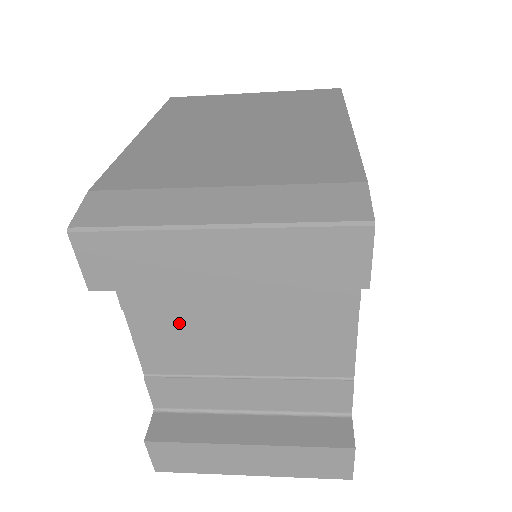
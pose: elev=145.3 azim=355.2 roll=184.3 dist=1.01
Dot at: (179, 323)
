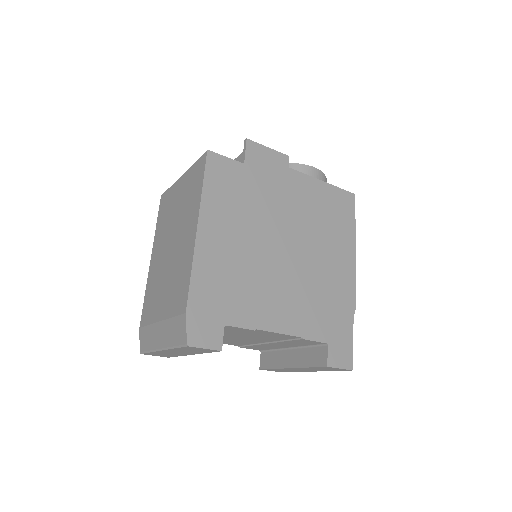
Dot at: occluded
